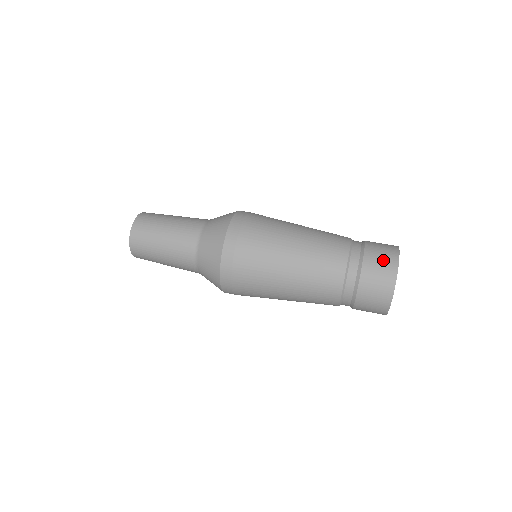
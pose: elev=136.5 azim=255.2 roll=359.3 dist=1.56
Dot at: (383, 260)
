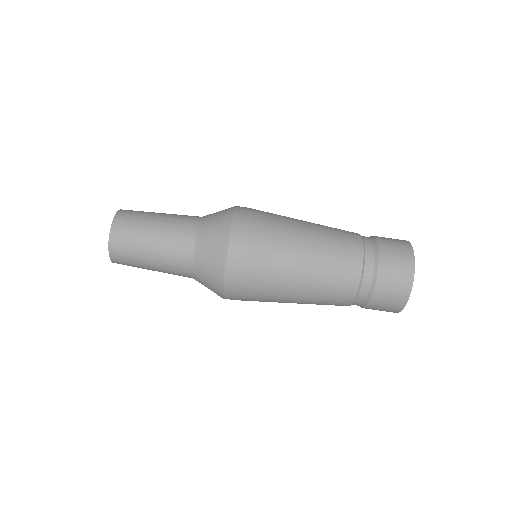
Dot at: (399, 254)
